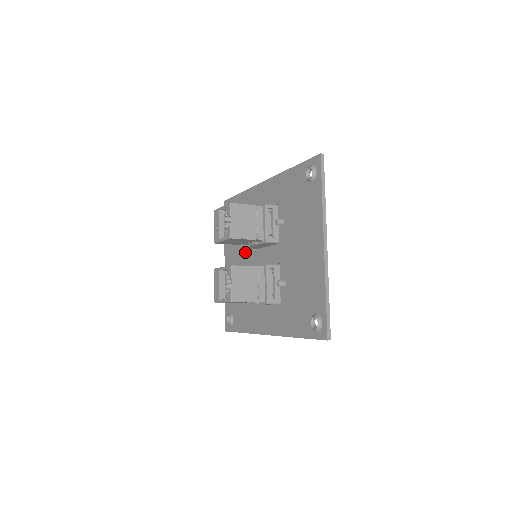
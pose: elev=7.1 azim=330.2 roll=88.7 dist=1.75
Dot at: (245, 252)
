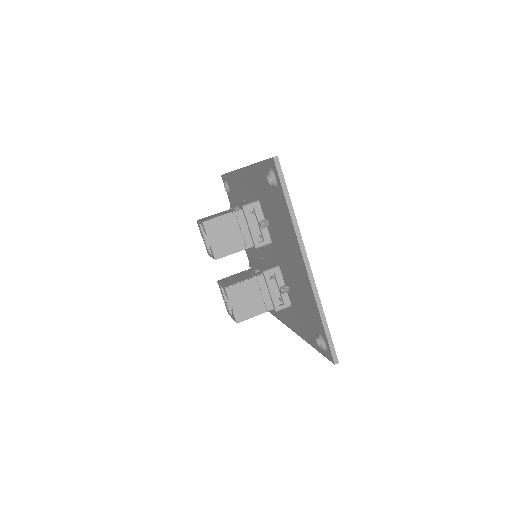
Dot at: occluded
